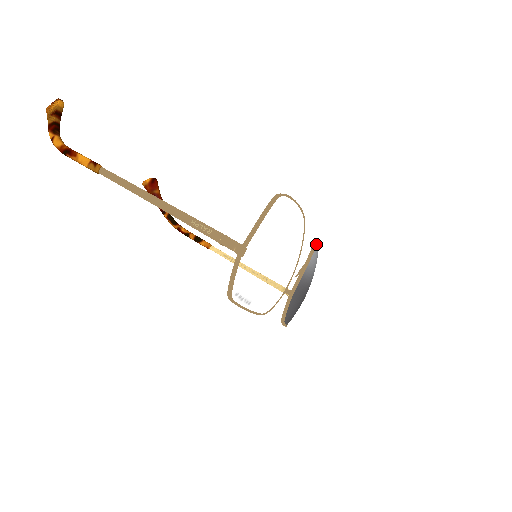
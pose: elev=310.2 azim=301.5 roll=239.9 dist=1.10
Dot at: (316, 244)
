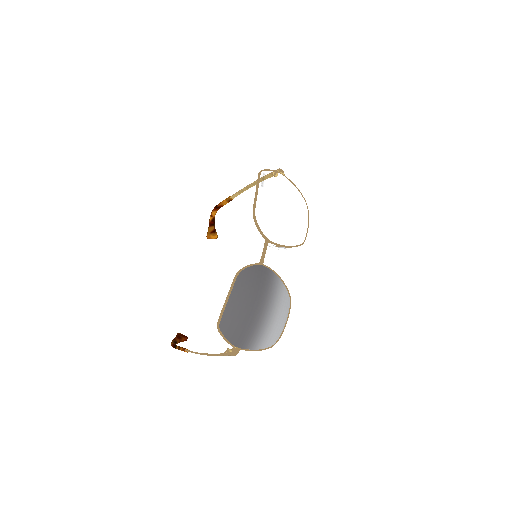
Dot at: occluded
